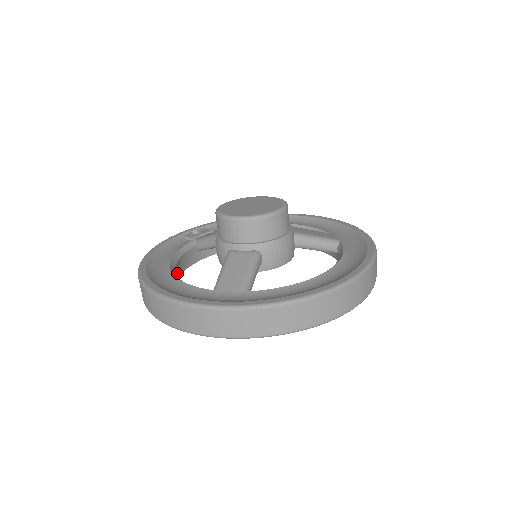
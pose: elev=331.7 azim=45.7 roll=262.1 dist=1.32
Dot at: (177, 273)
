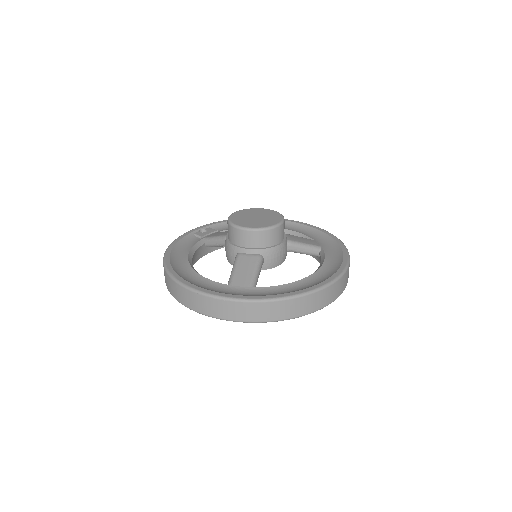
Dot at: occluded
